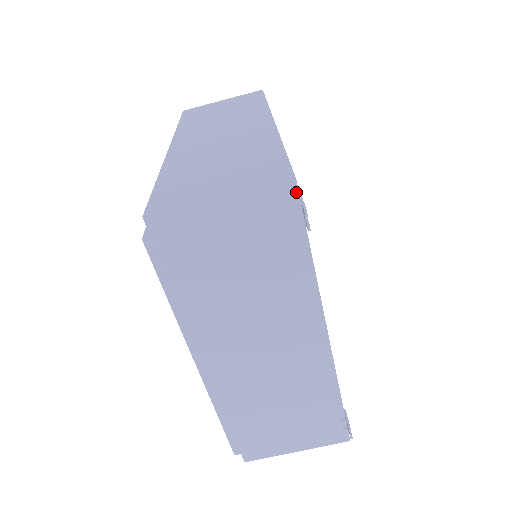
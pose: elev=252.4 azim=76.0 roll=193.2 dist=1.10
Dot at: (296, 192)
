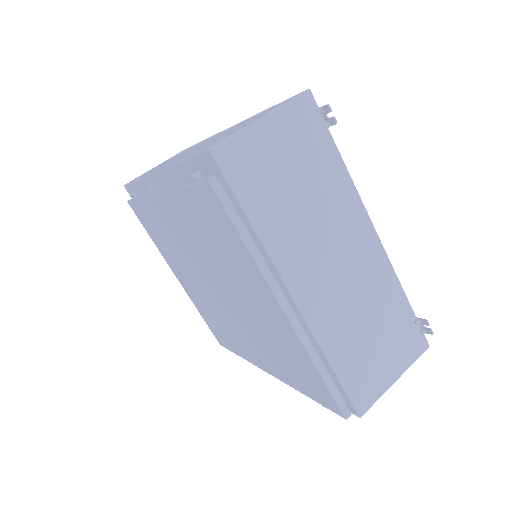
Dot at: (313, 100)
